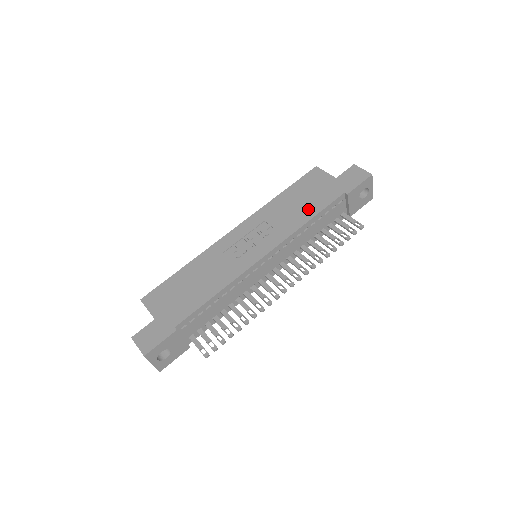
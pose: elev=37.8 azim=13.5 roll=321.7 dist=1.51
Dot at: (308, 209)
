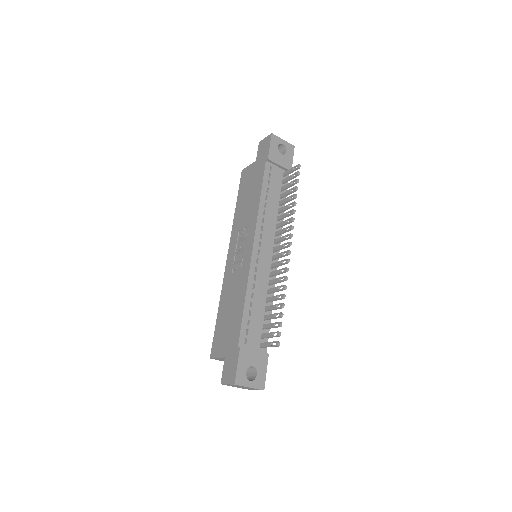
Dot at: (255, 194)
